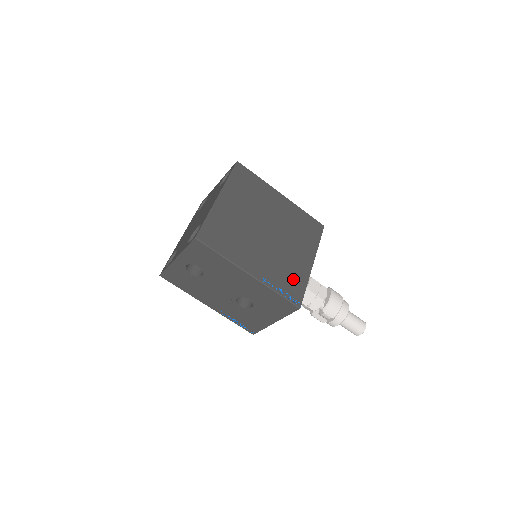
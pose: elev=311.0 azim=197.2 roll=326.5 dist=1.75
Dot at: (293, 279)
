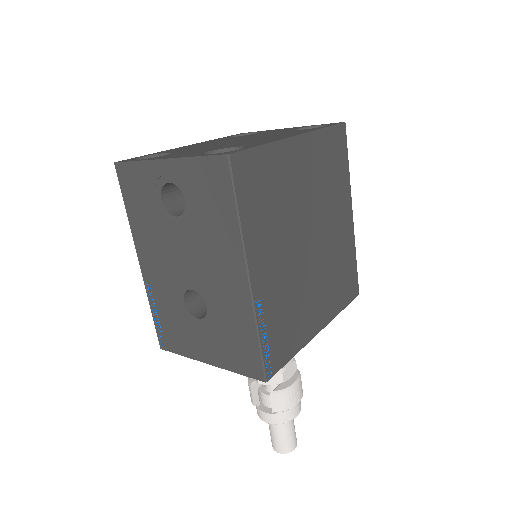
Dot at: (288, 333)
